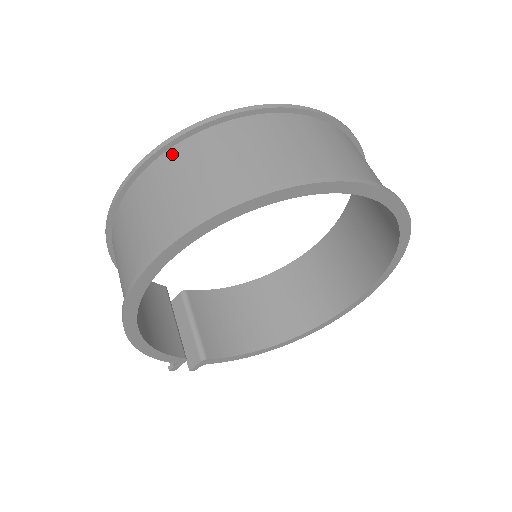
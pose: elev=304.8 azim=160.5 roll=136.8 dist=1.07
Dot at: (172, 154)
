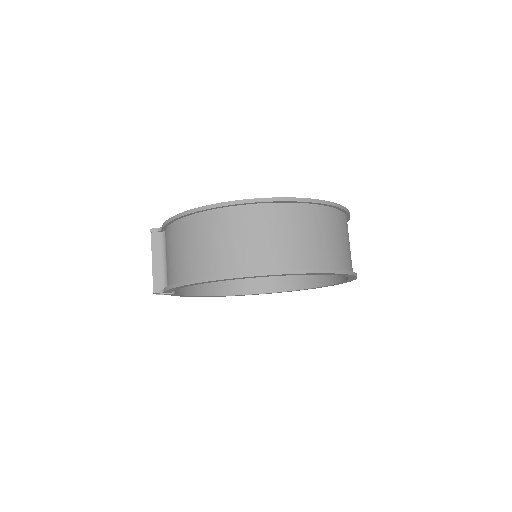
Dot at: (301, 209)
